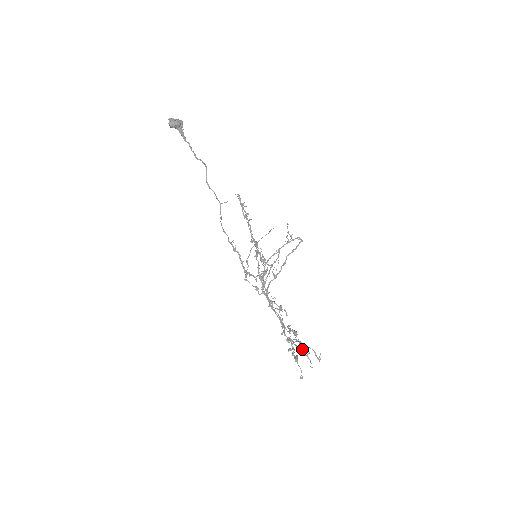
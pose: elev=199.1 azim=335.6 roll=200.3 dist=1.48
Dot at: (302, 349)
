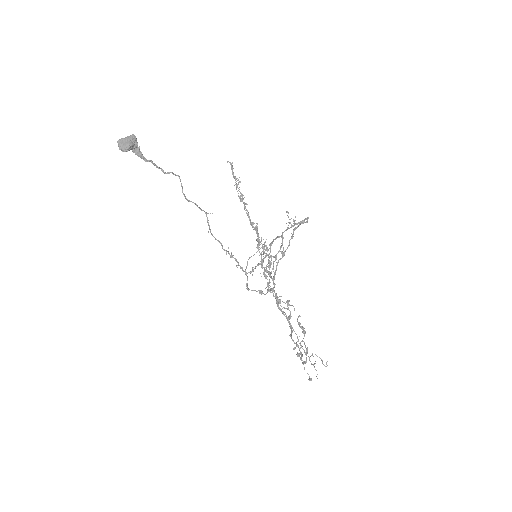
Dot at: (309, 357)
